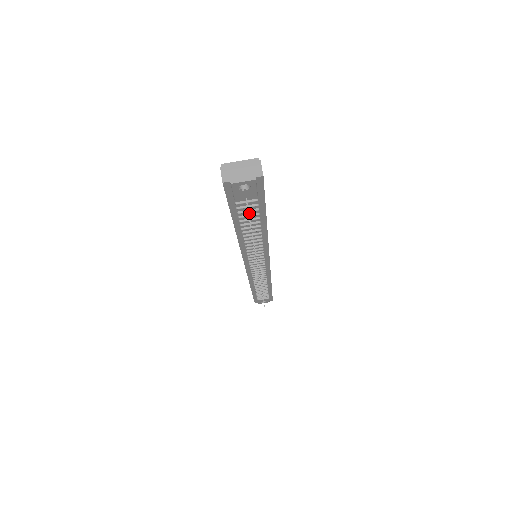
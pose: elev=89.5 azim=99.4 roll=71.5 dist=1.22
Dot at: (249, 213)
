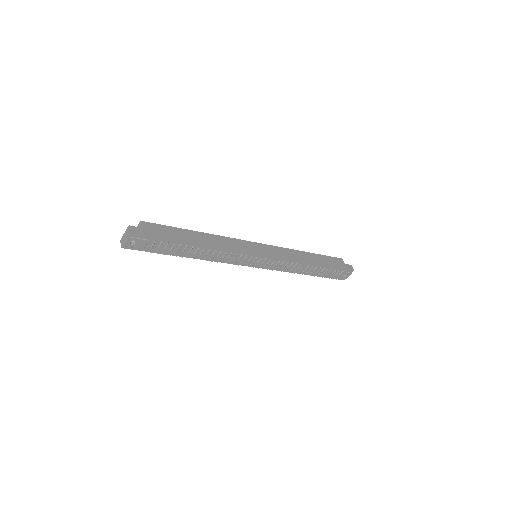
Dot at: (170, 247)
